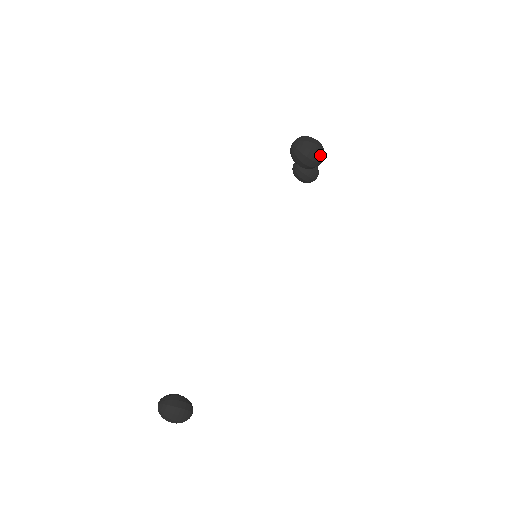
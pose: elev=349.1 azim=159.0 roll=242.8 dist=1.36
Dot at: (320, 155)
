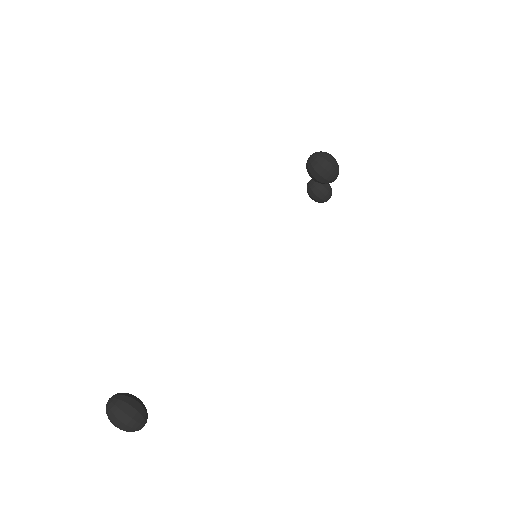
Dot at: (334, 168)
